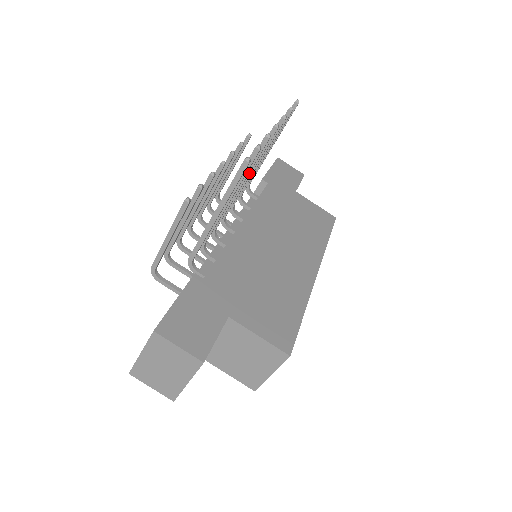
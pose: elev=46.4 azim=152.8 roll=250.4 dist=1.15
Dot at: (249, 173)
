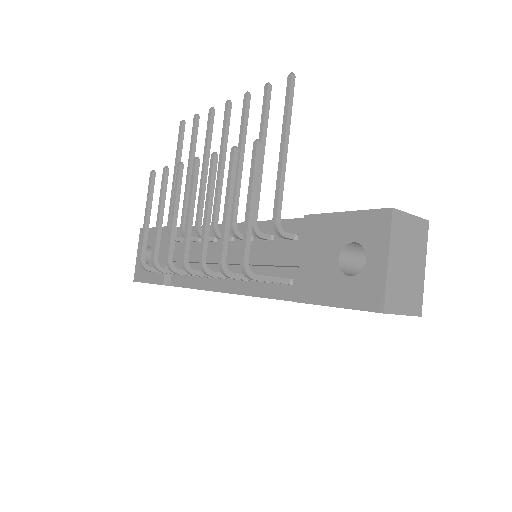
Dot at: (224, 159)
